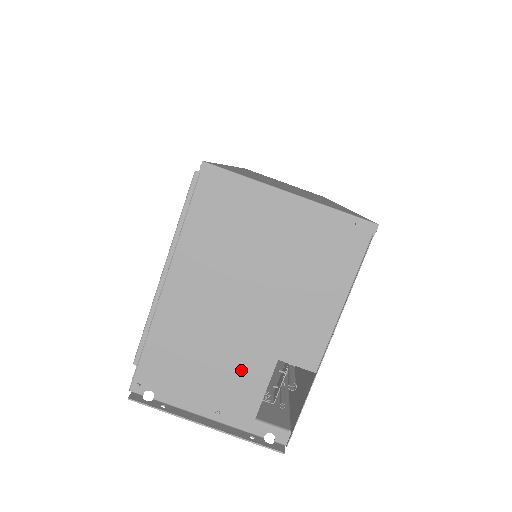
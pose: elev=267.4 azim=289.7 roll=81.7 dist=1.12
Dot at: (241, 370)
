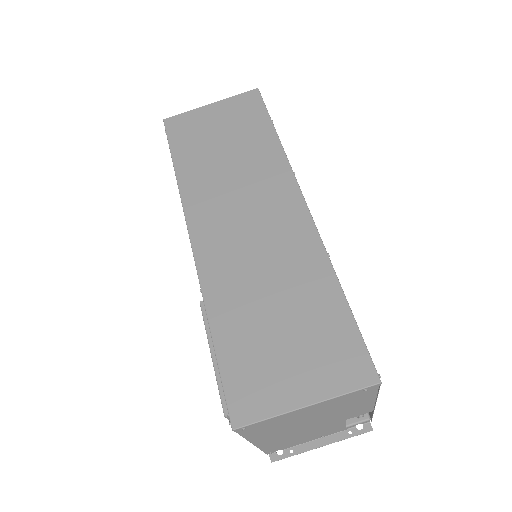
Dot at: (326, 429)
